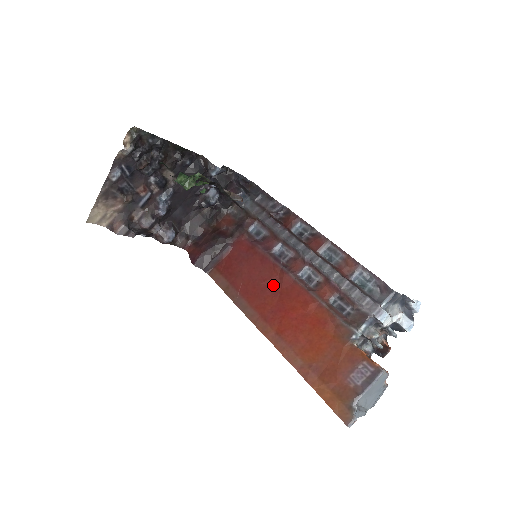
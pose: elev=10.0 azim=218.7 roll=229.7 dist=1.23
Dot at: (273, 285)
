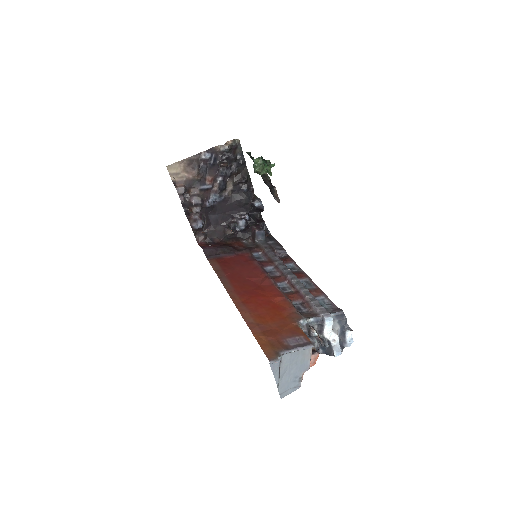
Dot at: (255, 281)
